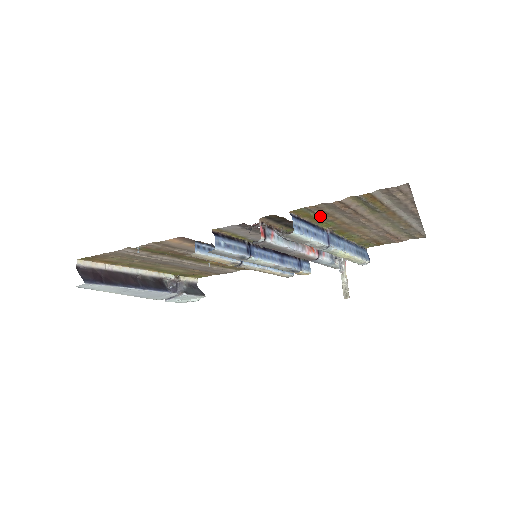
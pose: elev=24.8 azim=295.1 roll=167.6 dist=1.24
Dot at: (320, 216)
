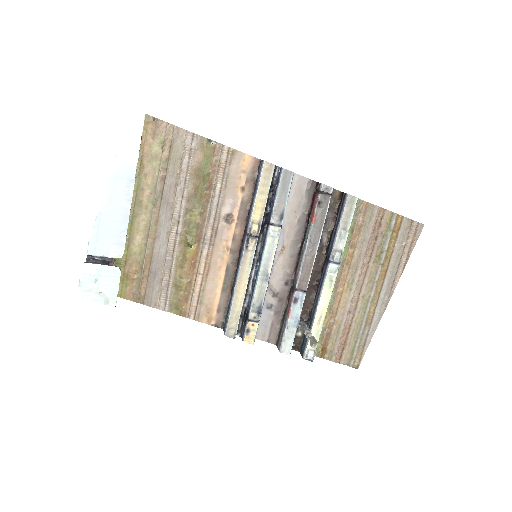
Dot at: (352, 228)
